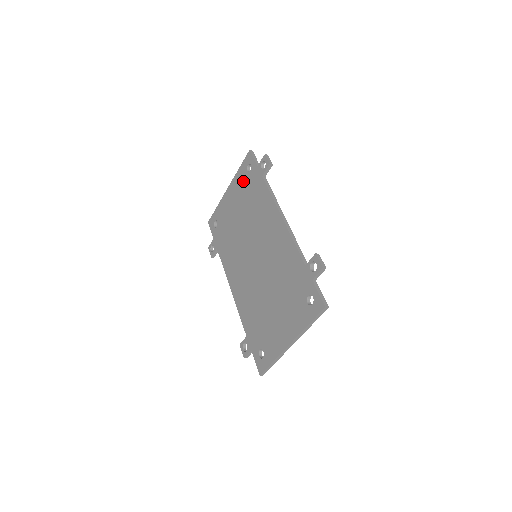
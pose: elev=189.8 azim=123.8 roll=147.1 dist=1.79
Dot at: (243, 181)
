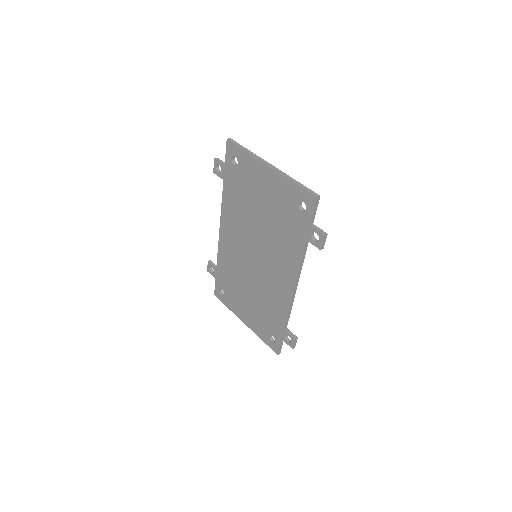
Dot at: (288, 202)
